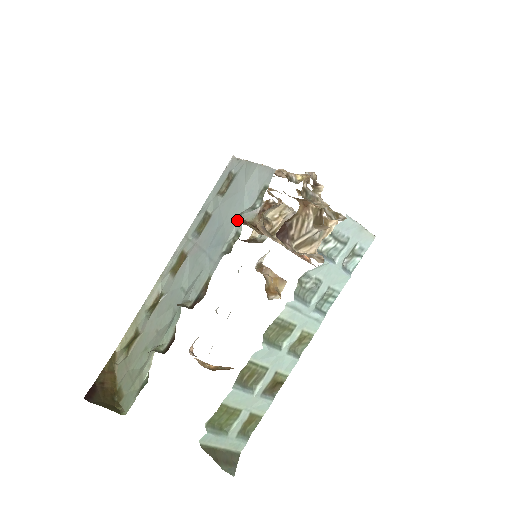
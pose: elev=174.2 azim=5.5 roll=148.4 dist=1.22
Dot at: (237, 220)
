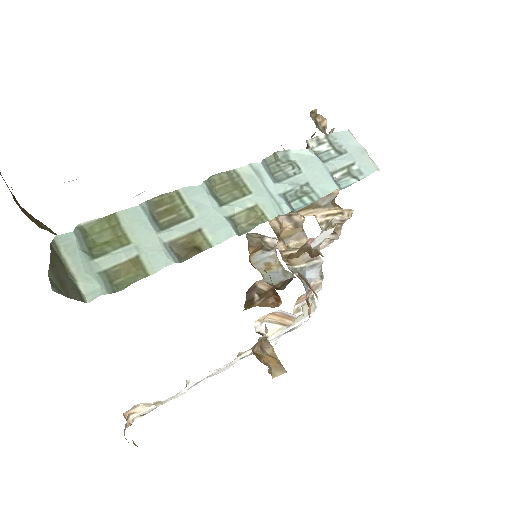
Dot at: occluded
